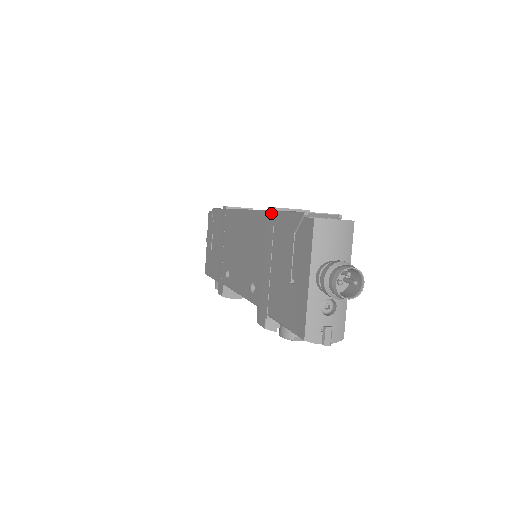
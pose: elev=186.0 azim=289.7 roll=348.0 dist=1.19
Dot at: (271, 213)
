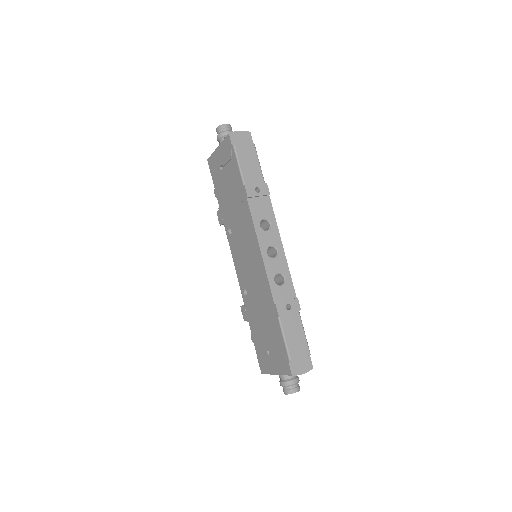
Dot at: (275, 312)
